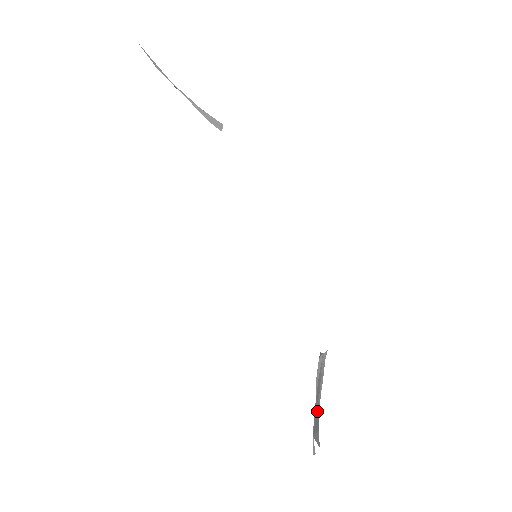
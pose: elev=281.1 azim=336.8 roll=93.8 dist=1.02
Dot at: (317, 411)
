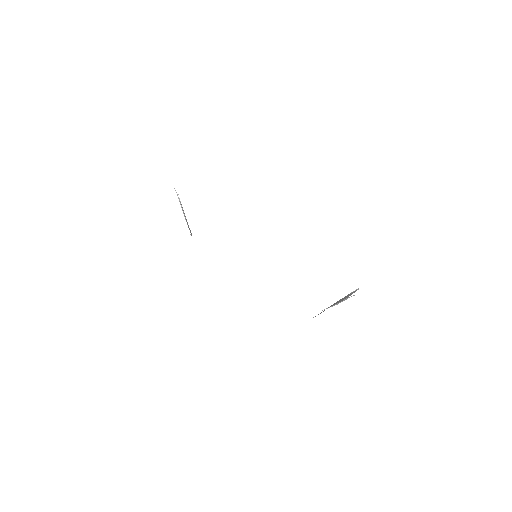
Dot at: (338, 301)
